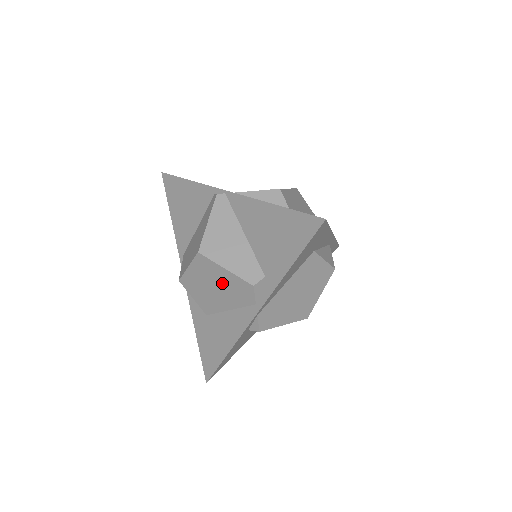
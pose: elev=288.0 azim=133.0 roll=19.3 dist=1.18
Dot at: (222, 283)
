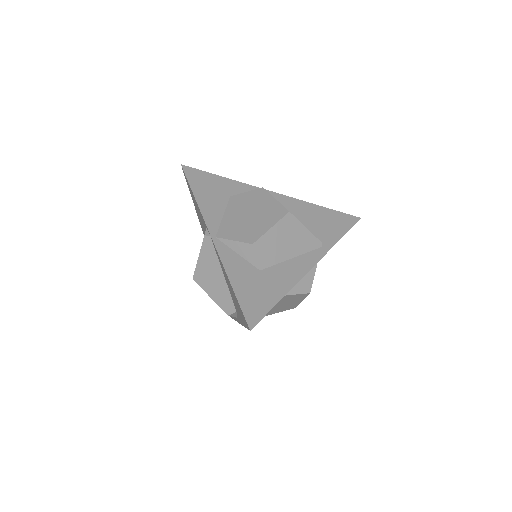
Dot at: occluded
